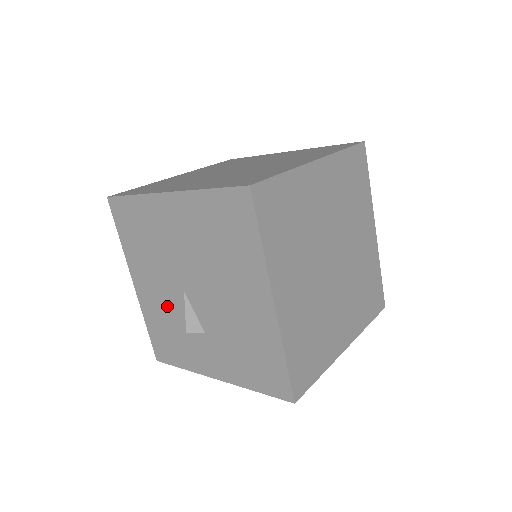
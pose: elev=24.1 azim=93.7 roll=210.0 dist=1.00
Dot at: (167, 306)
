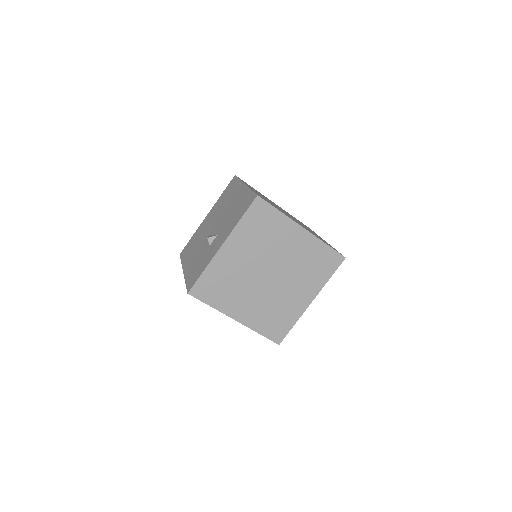
Dot at: (200, 254)
